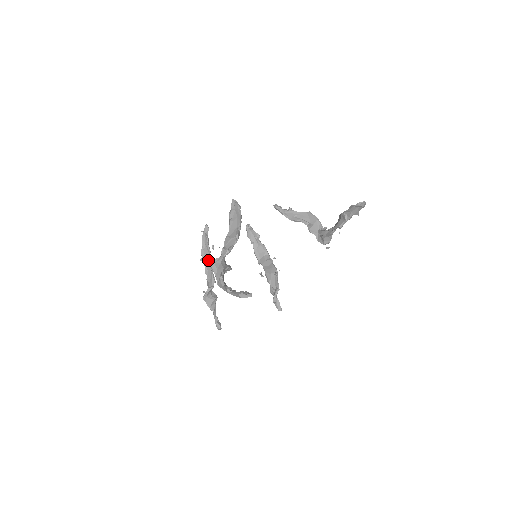
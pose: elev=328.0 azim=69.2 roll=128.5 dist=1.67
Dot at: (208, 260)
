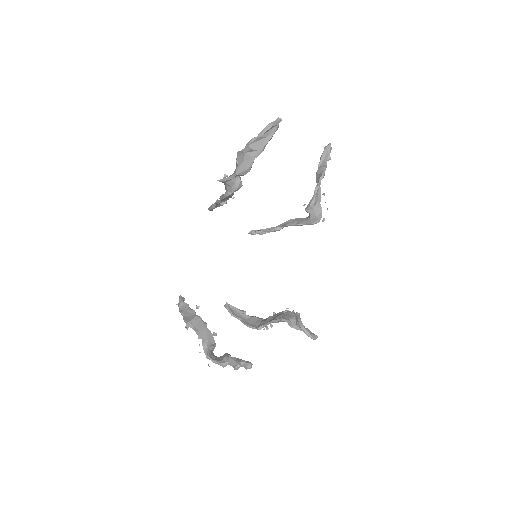
Dot at: (196, 319)
